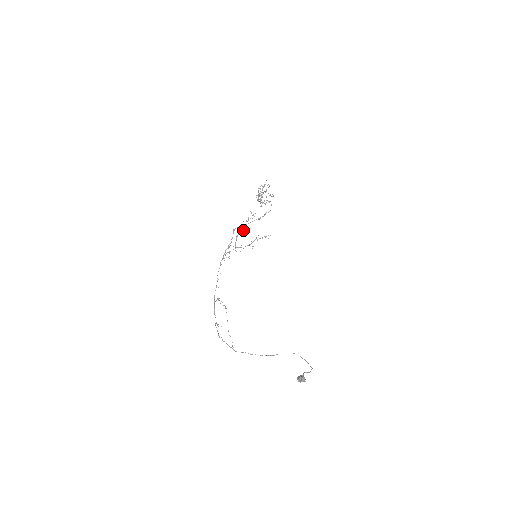
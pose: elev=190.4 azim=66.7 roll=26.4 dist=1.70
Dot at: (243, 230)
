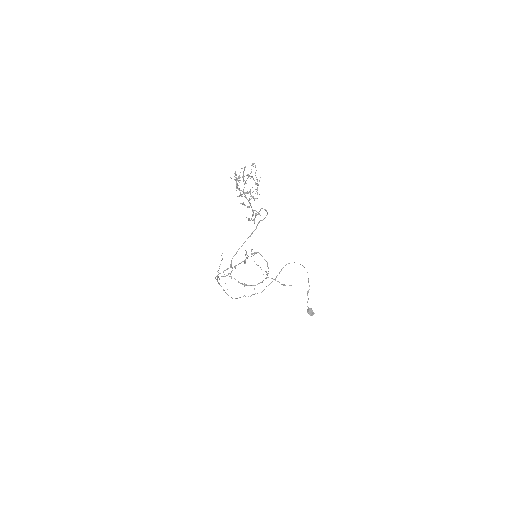
Dot at: occluded
